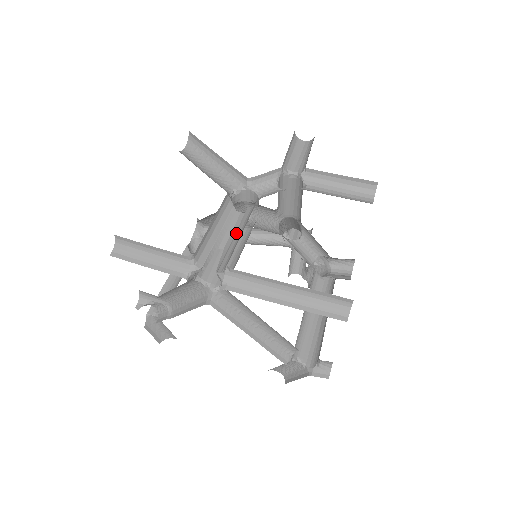
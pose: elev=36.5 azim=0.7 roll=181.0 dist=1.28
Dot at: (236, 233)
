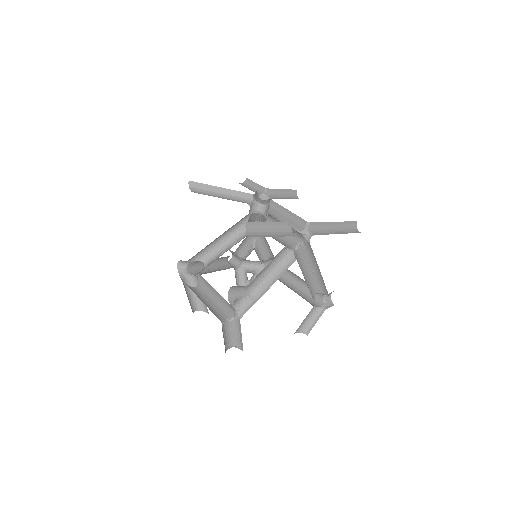
Dot at: (281, 217)
